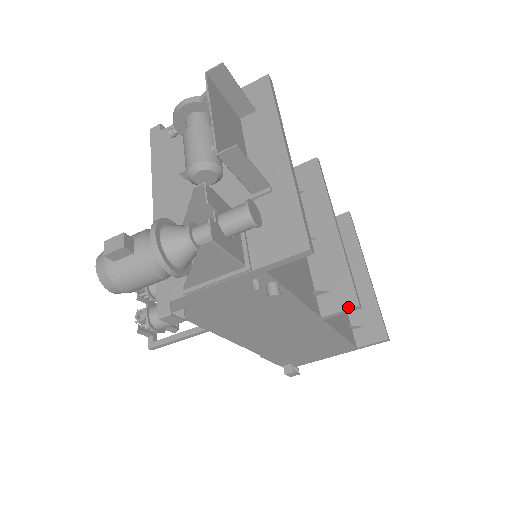
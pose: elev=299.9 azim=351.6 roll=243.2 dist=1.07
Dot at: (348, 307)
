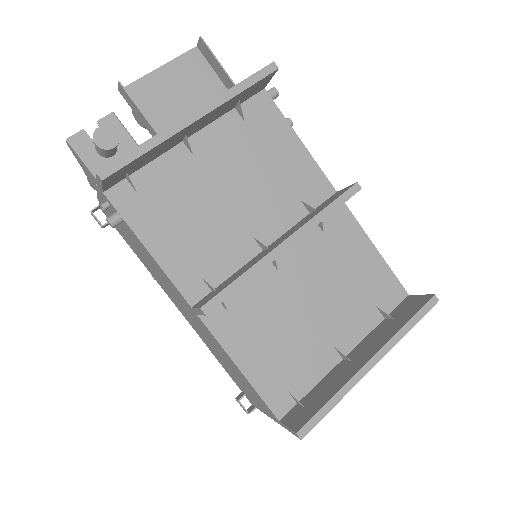
Dot at: (199, 306)
